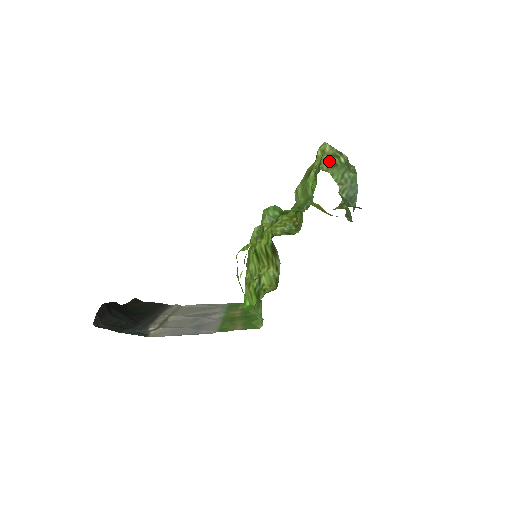
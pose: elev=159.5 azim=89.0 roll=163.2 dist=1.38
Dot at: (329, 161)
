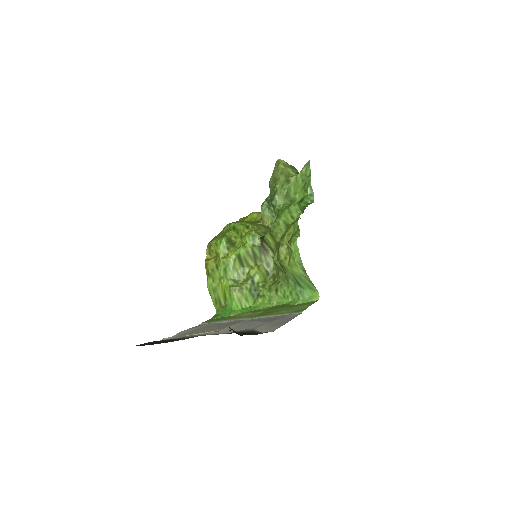
Dot at: (294, 171)
